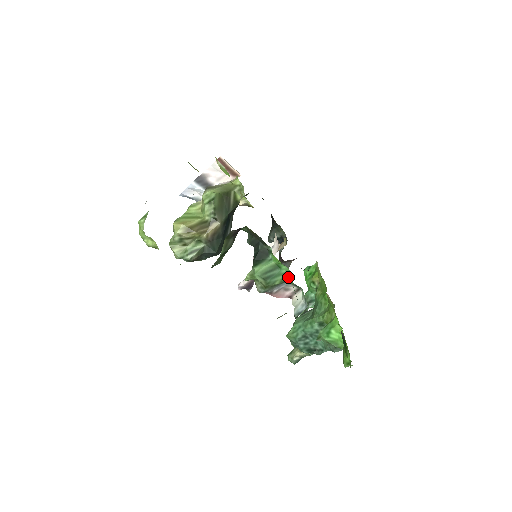
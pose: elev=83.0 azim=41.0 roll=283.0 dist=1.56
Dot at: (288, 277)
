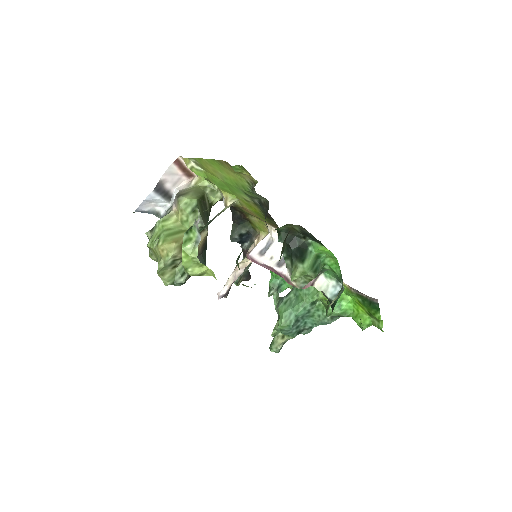
Dot at: (325, 264)
